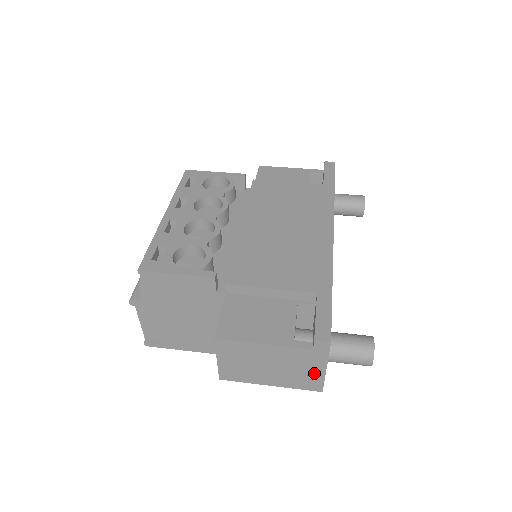
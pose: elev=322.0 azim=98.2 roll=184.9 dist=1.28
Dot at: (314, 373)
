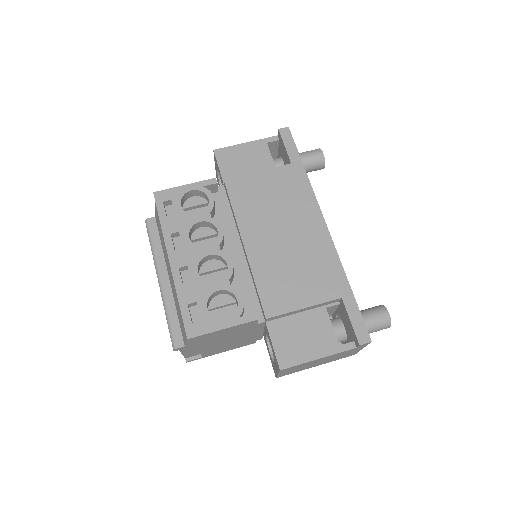
Dot at: (352, 353)
